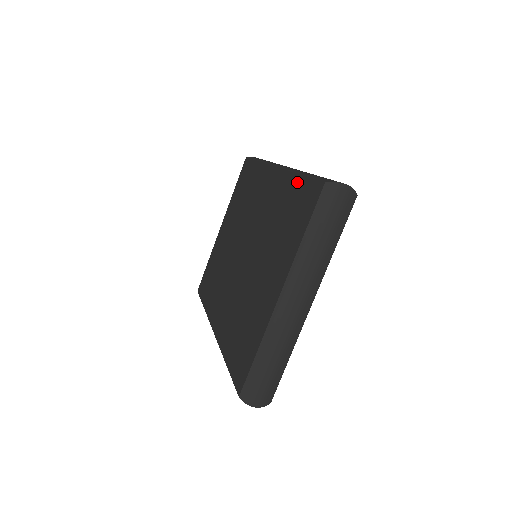
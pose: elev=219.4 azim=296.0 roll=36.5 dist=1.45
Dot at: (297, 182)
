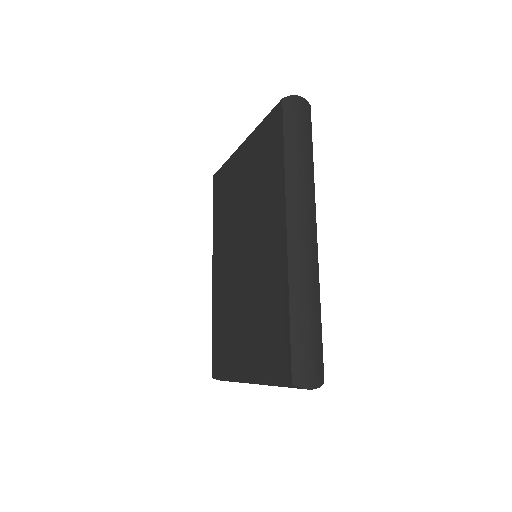
Dot at: (285, 317)
